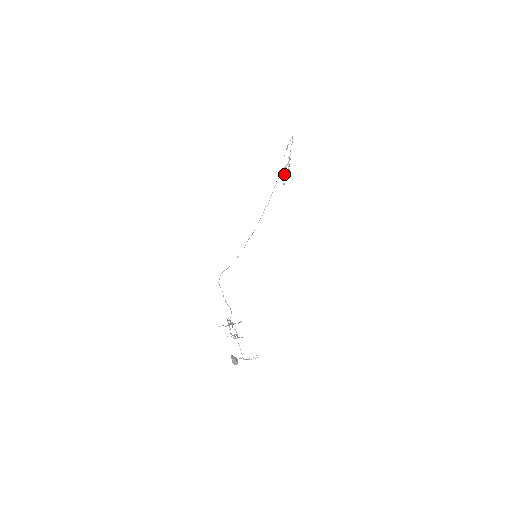
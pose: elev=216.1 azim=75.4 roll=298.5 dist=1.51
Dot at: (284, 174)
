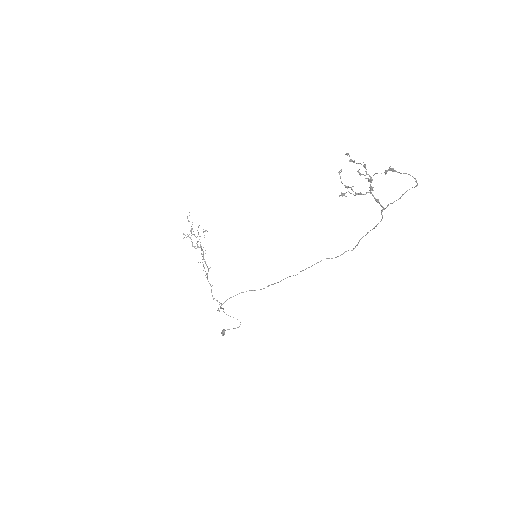
Dot at: occluded
